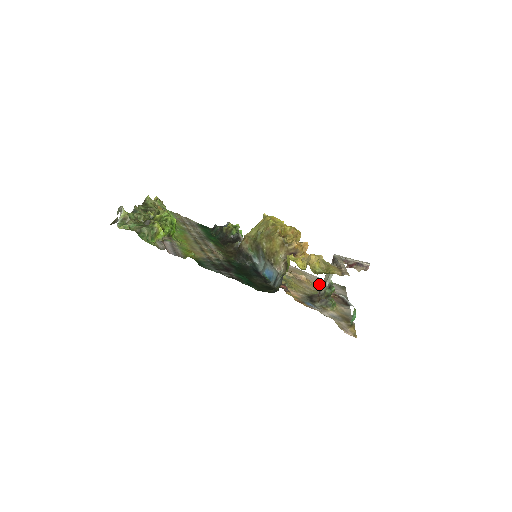
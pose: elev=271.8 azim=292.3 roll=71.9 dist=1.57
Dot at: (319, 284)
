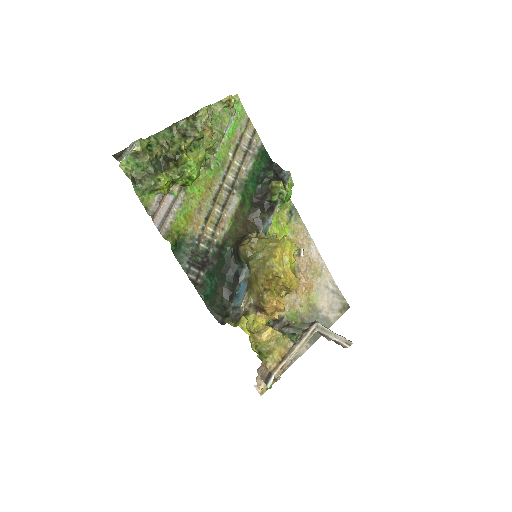
Dot at: (319, 296)
